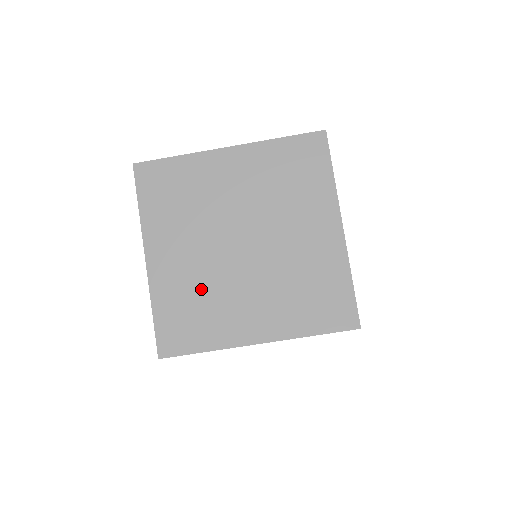
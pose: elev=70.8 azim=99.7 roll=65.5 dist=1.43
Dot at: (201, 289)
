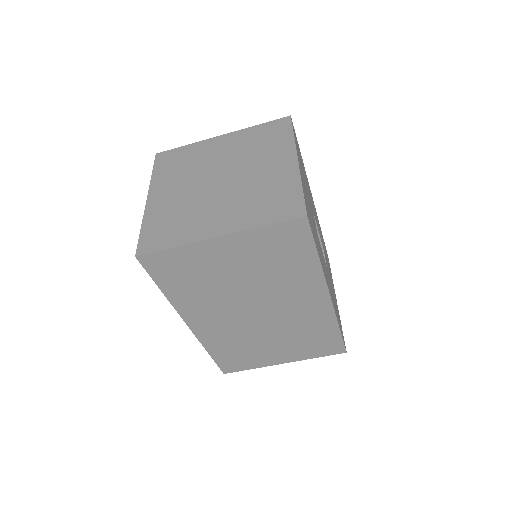
Dot at: (182, 209)
